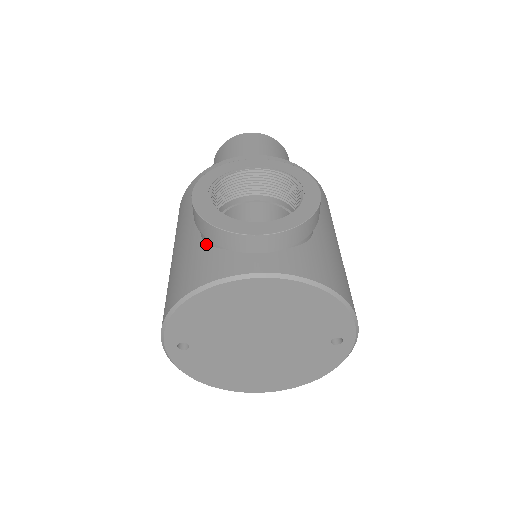
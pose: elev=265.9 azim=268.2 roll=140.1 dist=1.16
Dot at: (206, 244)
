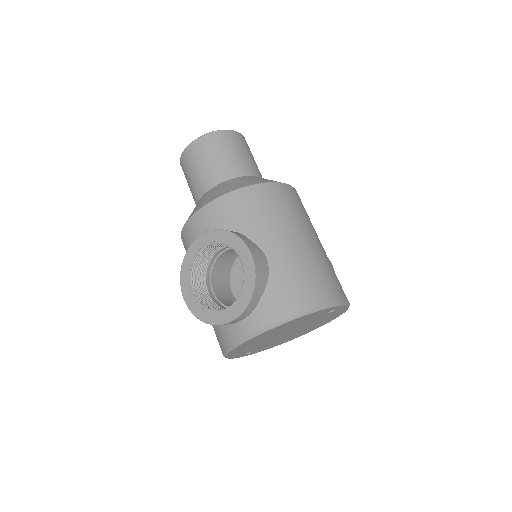
Dot at: occluded
